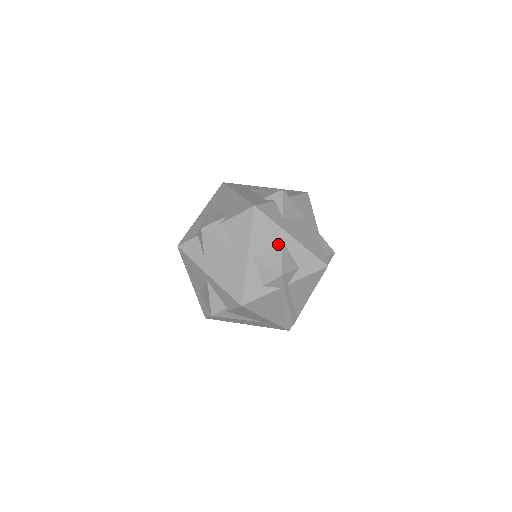
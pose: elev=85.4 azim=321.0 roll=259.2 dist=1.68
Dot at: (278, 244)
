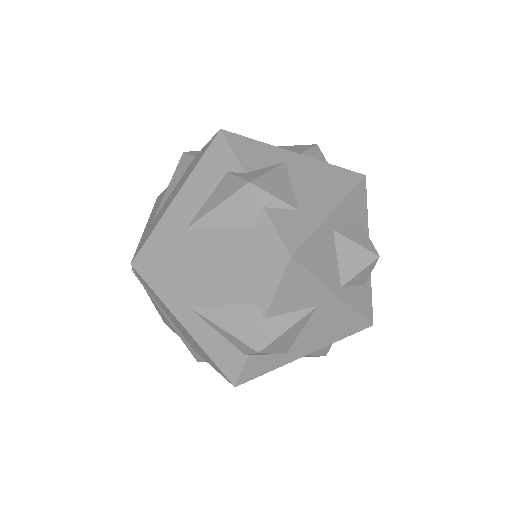
Dot at: (336, 240)
